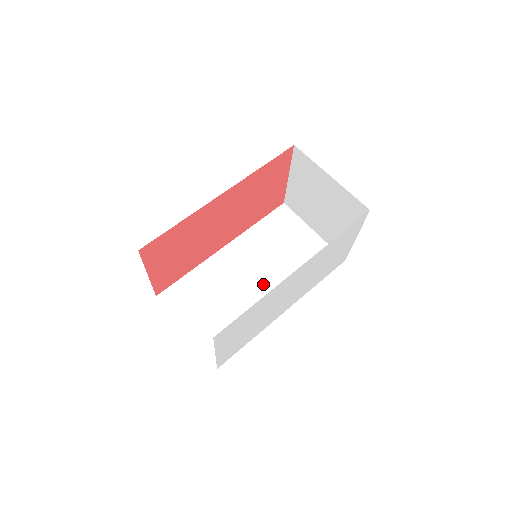
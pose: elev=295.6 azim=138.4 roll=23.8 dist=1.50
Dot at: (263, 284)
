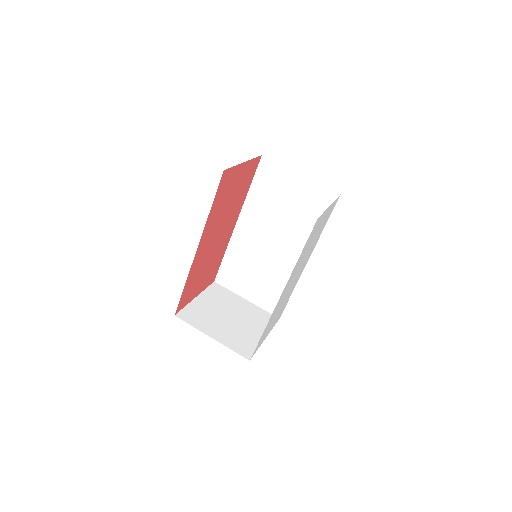
Dot at: (281, 245)
